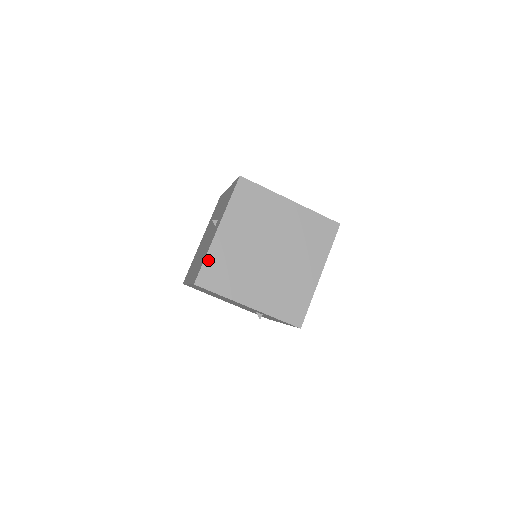
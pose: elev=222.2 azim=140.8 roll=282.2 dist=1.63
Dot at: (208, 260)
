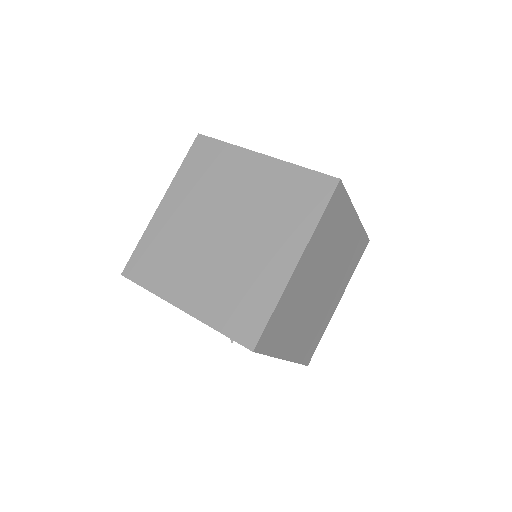
Dot at: (142, 243)
